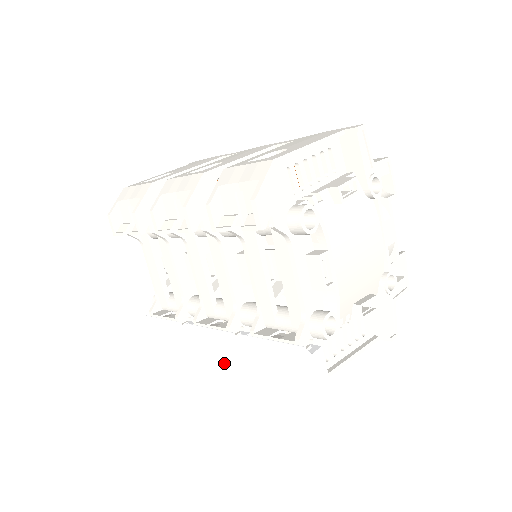
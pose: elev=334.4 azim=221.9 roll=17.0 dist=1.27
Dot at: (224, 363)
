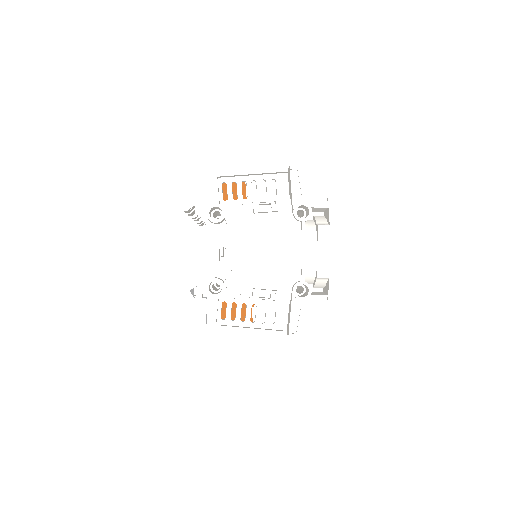
Dot at: occluded
